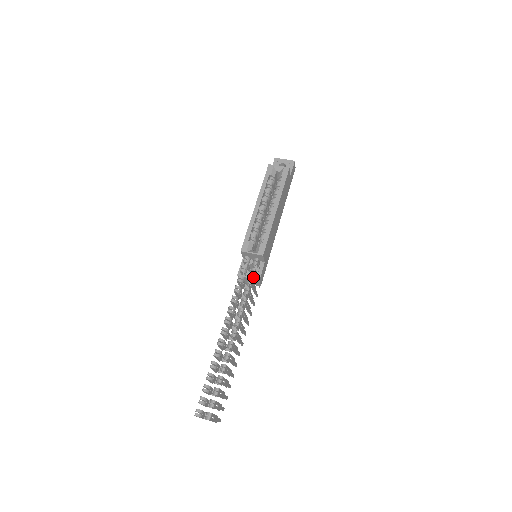
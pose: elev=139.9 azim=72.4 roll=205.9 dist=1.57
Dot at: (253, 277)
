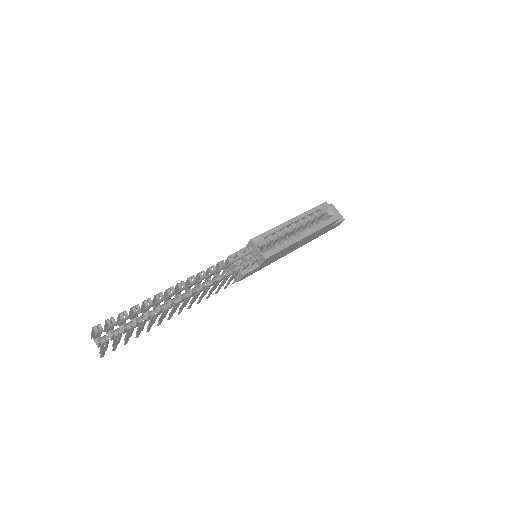
Dot at: occluded
